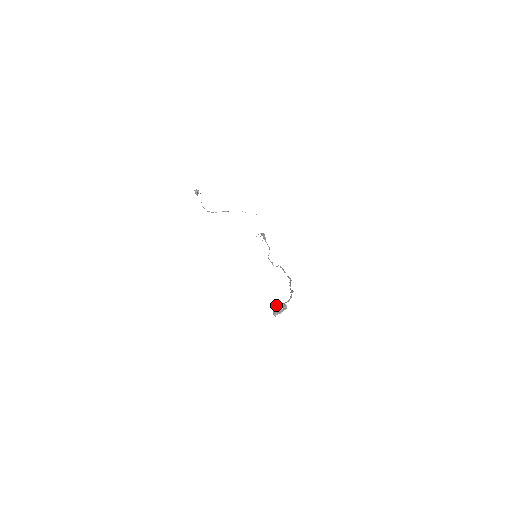
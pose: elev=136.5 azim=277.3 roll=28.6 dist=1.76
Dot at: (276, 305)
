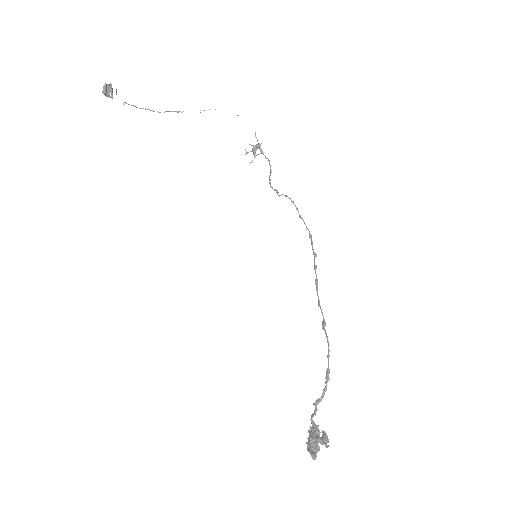
Dot at: (312, 447)
